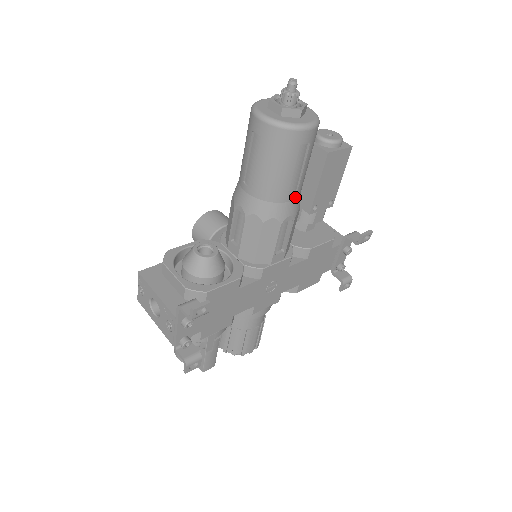
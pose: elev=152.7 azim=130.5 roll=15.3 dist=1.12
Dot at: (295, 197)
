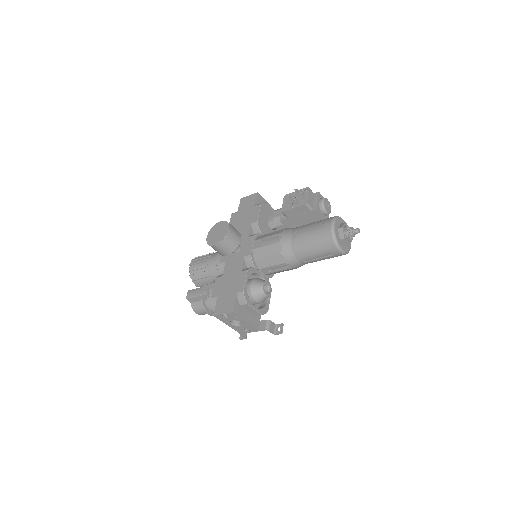
Dot at: occluded
